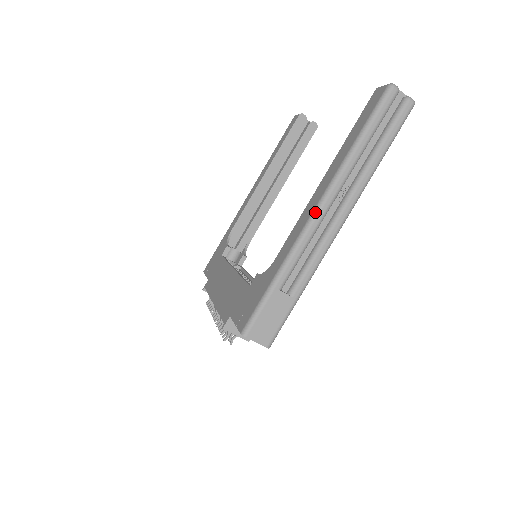
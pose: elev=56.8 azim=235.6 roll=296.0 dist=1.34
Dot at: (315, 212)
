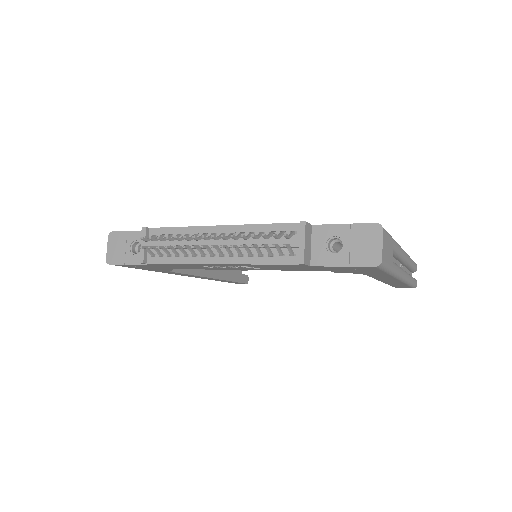
Dot at: occluded
